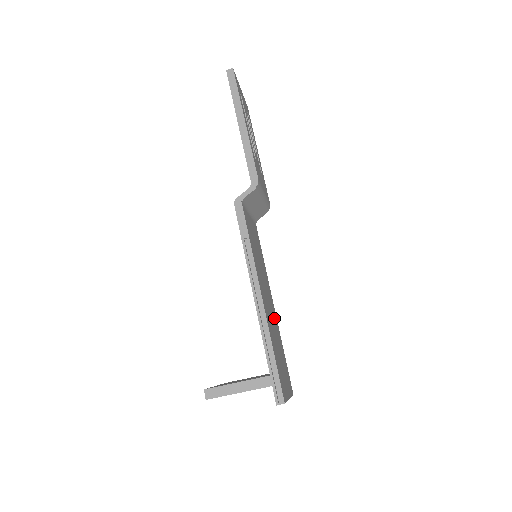
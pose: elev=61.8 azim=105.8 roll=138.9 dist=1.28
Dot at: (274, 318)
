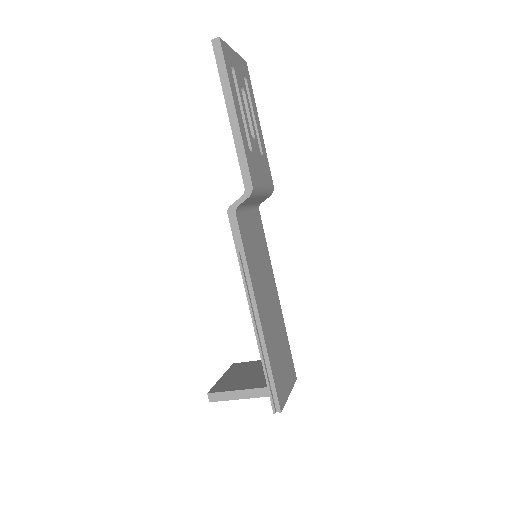
Dot at: (277, 313)
